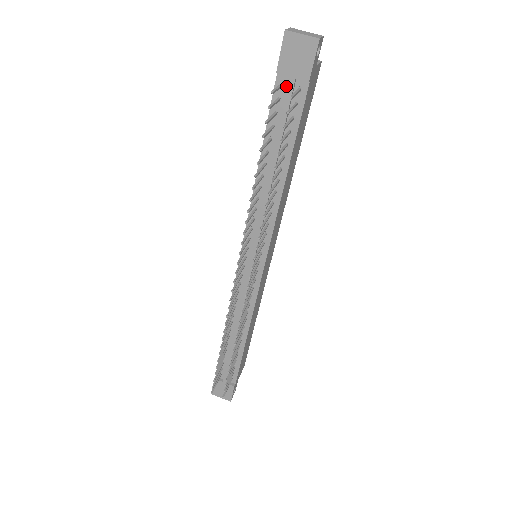
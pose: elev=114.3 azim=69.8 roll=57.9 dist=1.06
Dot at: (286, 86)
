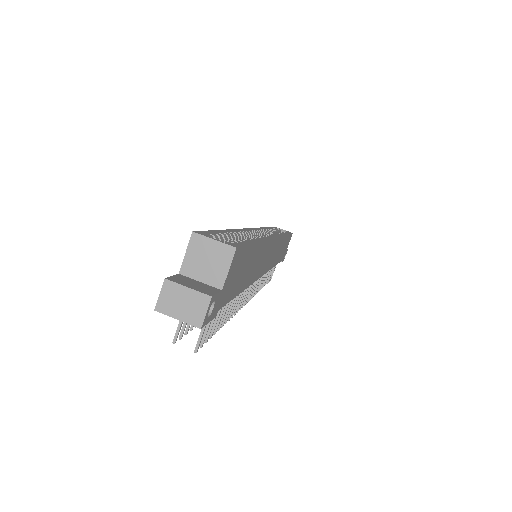
Dot at: occluded
